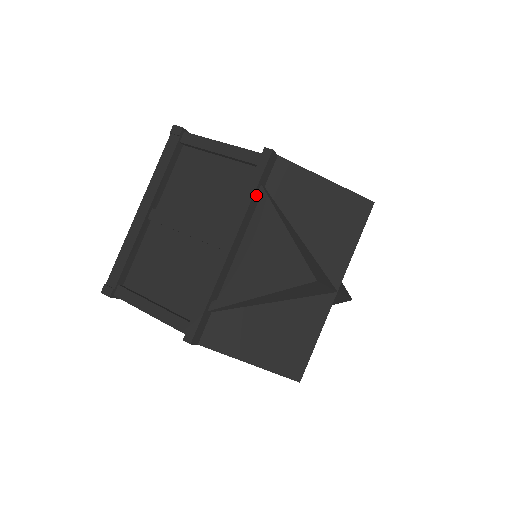
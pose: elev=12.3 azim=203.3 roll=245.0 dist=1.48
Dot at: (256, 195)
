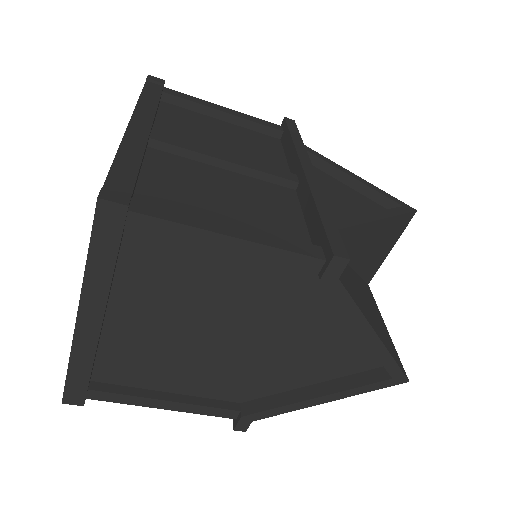
Dot at: occluded
